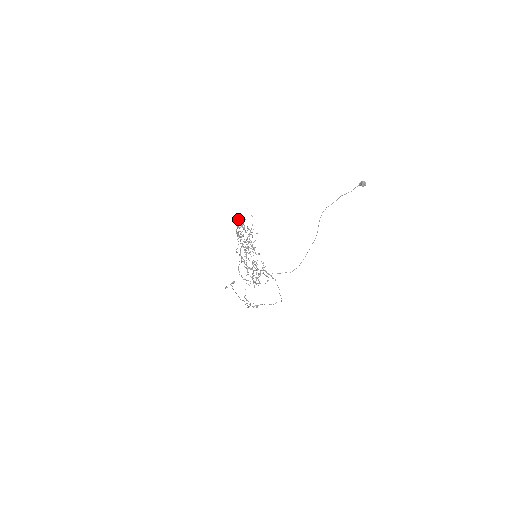
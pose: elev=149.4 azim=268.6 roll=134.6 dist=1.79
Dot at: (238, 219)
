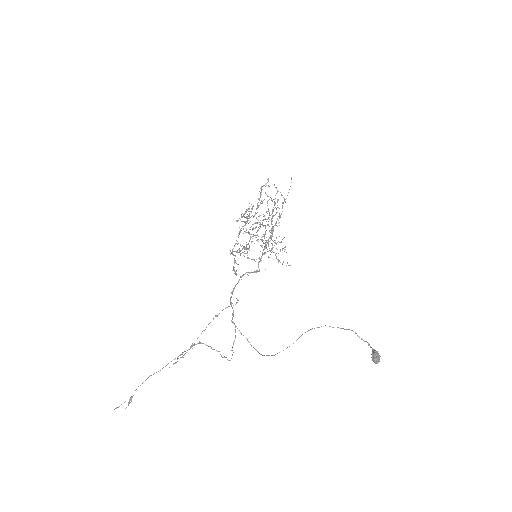
Dot at: (238, 220)
